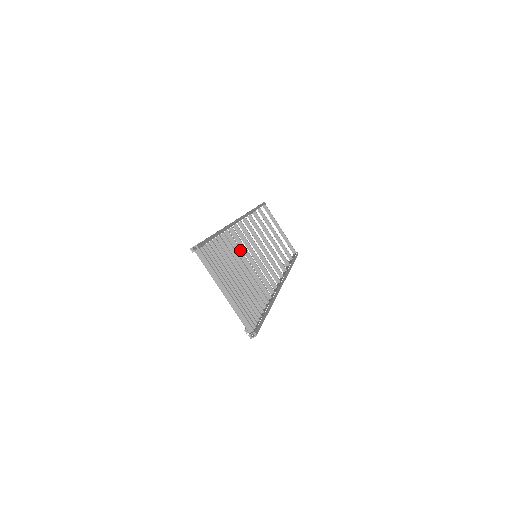
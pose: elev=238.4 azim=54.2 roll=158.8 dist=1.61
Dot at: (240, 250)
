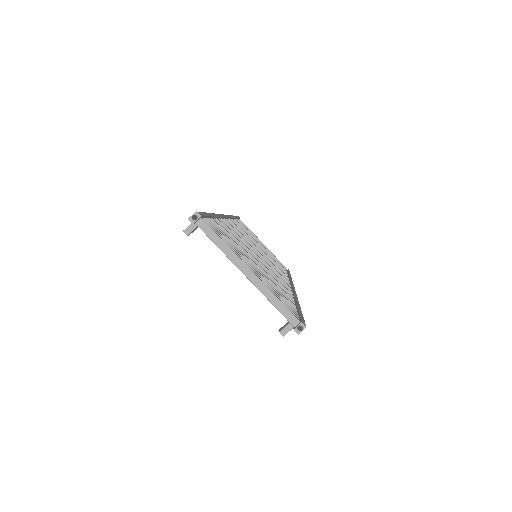
Dot at: (240, 241)
